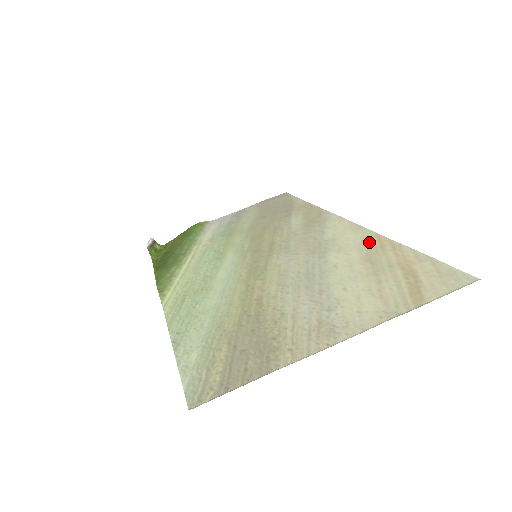
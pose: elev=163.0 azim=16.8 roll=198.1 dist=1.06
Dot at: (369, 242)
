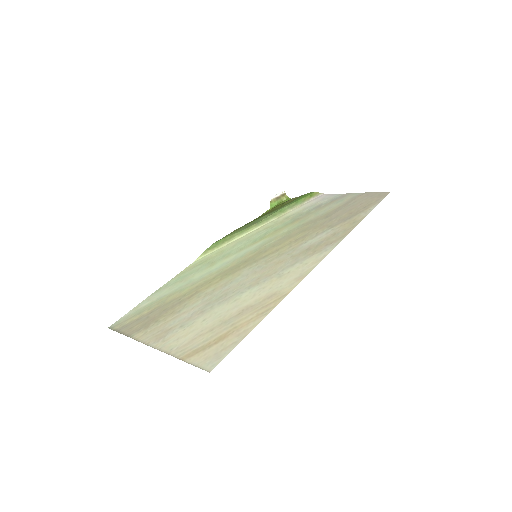
Dot at: (272, 297)
